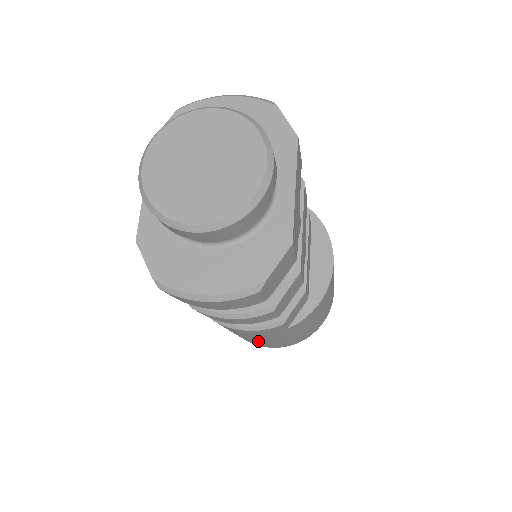
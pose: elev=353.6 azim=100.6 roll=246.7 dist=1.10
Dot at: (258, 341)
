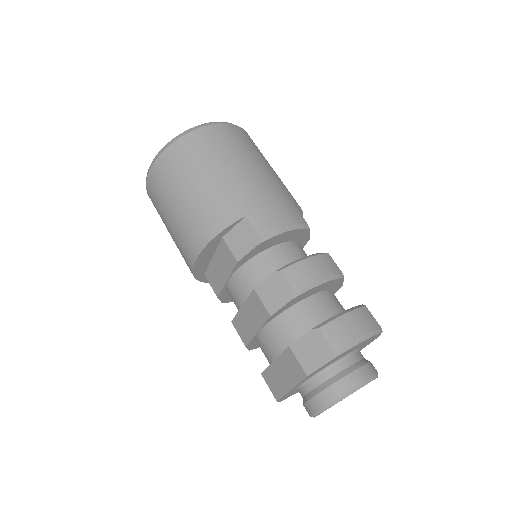
Dot at: occluded
